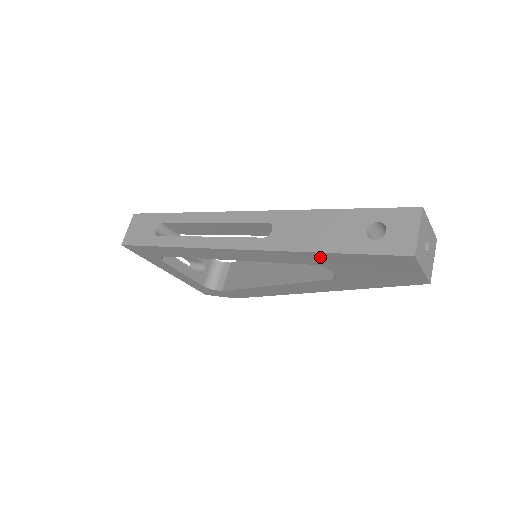
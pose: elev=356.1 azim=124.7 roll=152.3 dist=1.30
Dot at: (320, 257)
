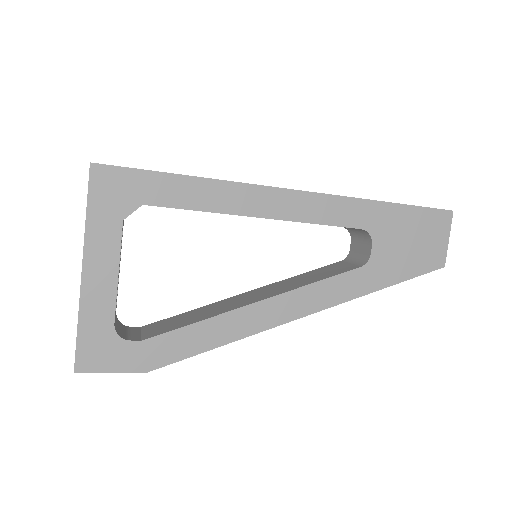
Dot at: (378, 211)
